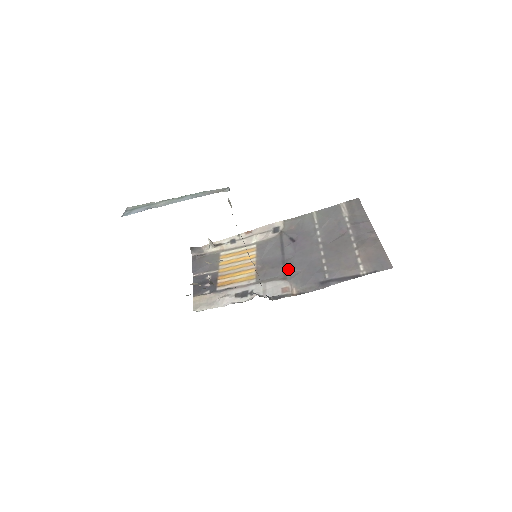
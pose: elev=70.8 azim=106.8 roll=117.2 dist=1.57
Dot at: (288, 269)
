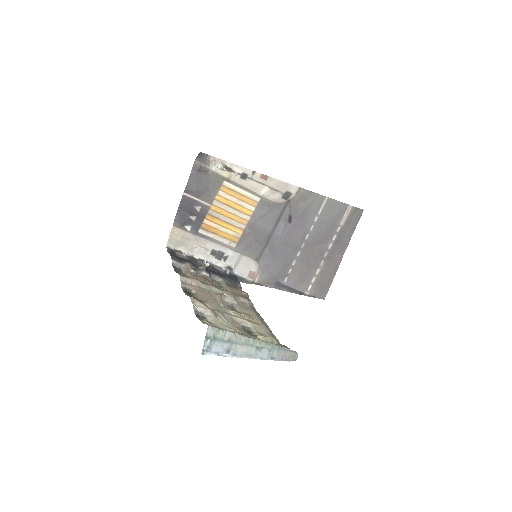
Dot at: (266, 252)
